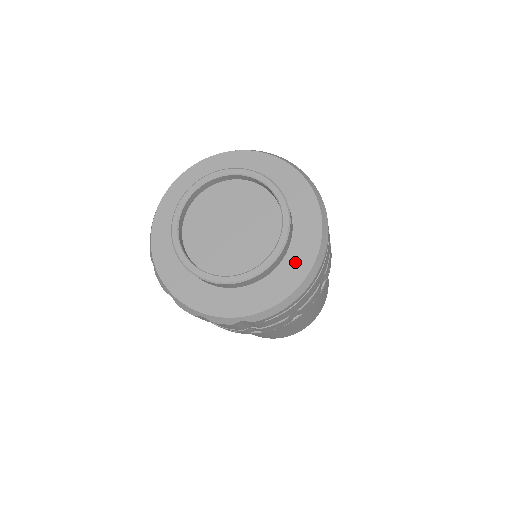
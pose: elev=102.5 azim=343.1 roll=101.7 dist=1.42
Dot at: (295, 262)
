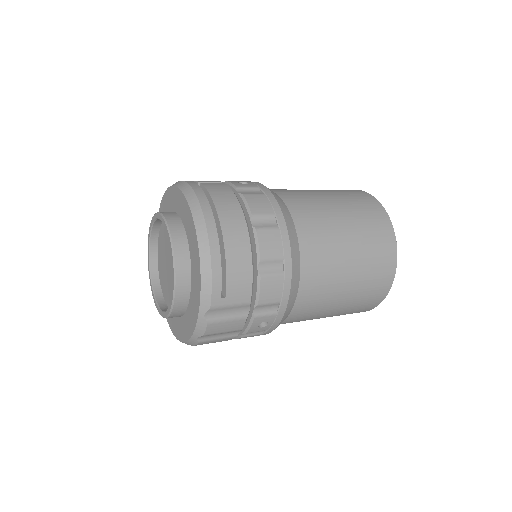
Dot at: (191, 240)
